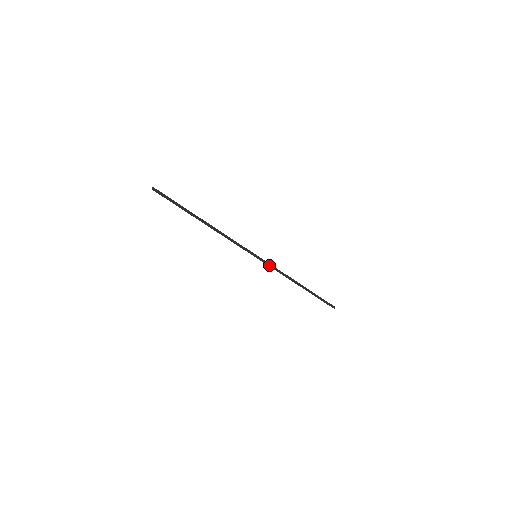
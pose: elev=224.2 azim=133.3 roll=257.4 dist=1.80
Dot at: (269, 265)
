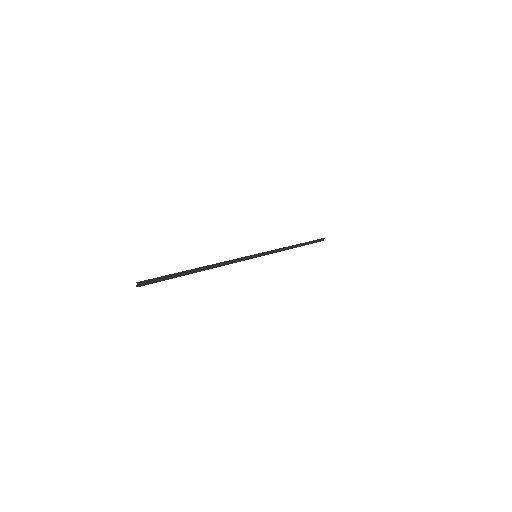
Dot at: (268, 254)
